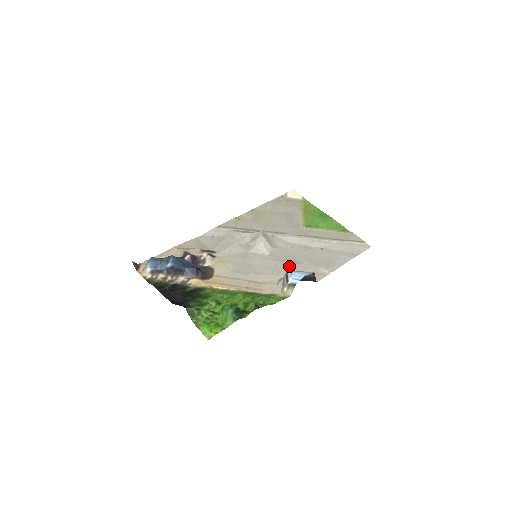
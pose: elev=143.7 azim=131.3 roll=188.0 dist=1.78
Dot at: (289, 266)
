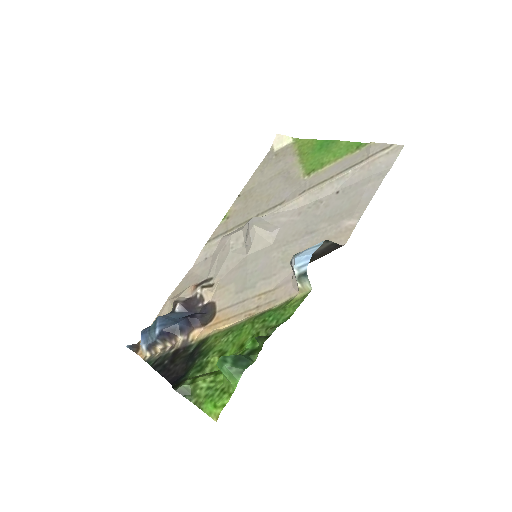
Dot at: (301, 244)
